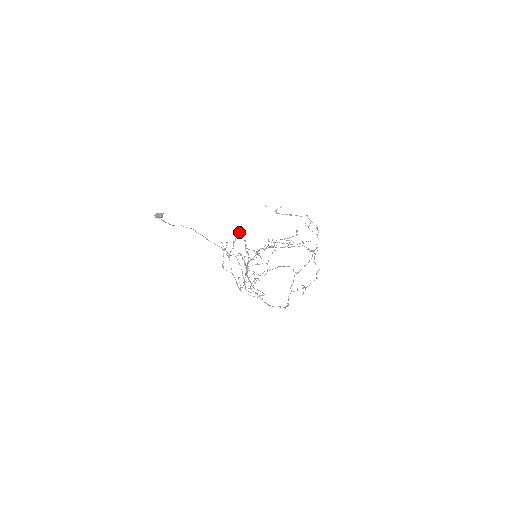
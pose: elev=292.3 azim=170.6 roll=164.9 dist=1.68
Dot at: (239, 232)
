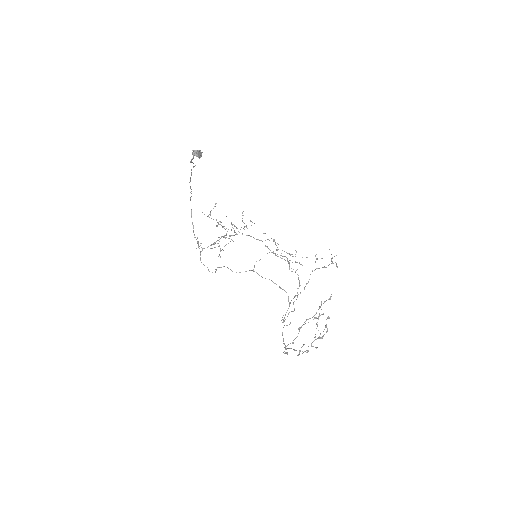
Dot at: (329, 299)
